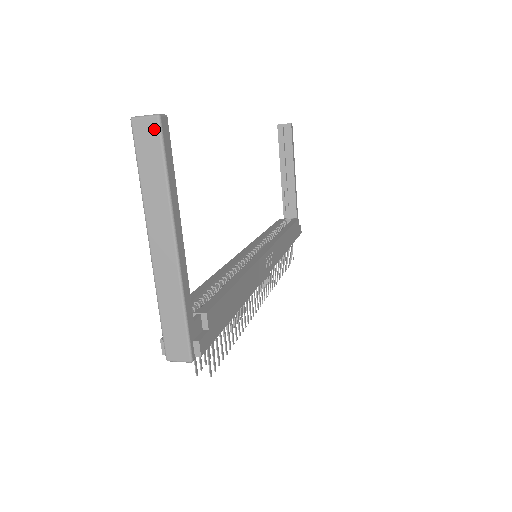
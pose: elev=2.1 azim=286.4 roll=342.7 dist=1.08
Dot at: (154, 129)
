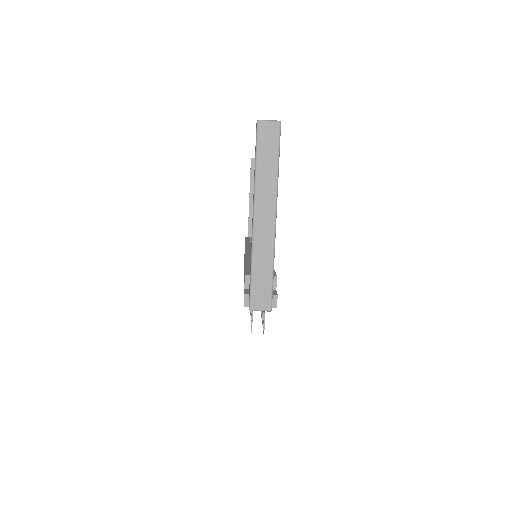
Dot at: (275, 131)
